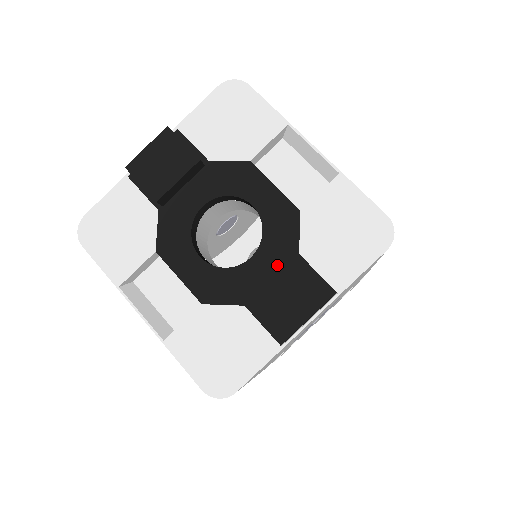
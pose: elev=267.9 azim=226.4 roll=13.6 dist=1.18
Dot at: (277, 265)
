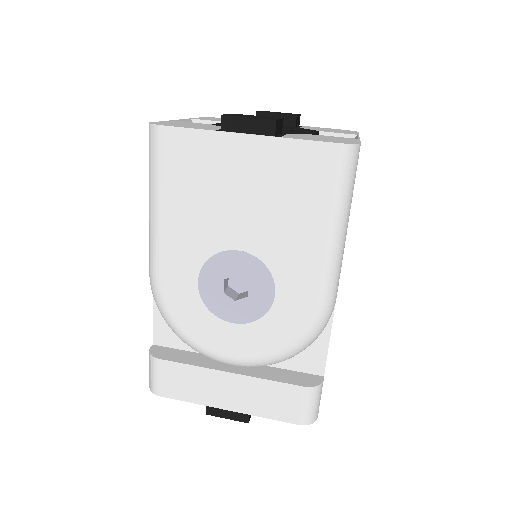
Dot at: occluded
